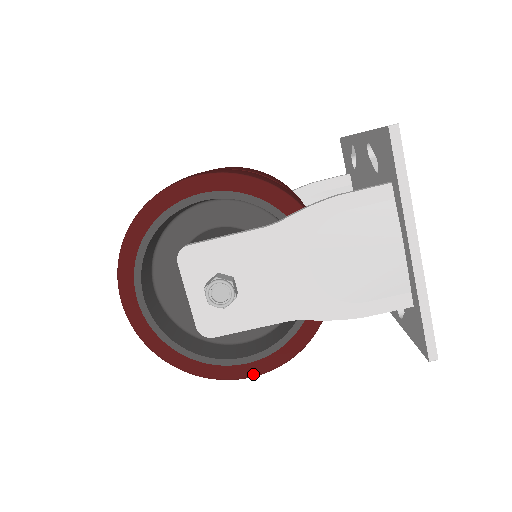
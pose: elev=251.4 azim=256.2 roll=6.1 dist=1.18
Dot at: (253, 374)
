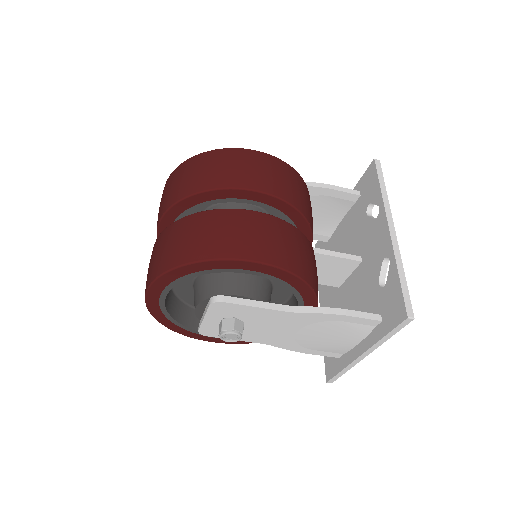
Dot at: (217, 342)
